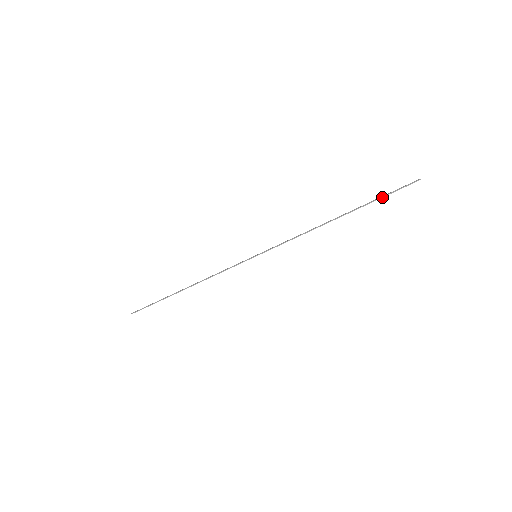
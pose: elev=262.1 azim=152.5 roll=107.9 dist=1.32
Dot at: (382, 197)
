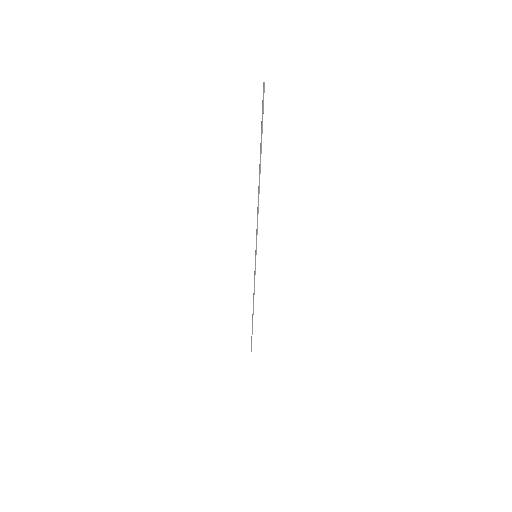
Dot at: (262, 130)
